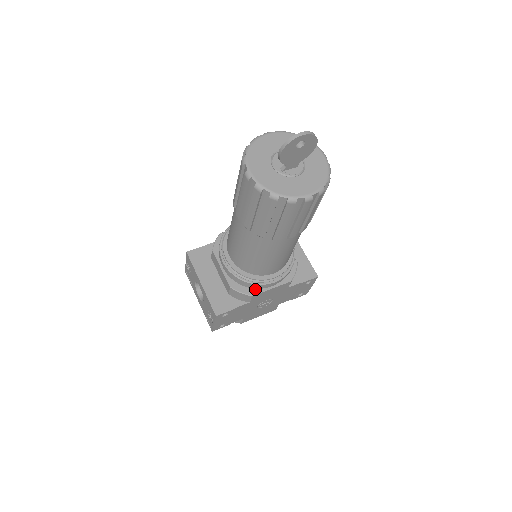
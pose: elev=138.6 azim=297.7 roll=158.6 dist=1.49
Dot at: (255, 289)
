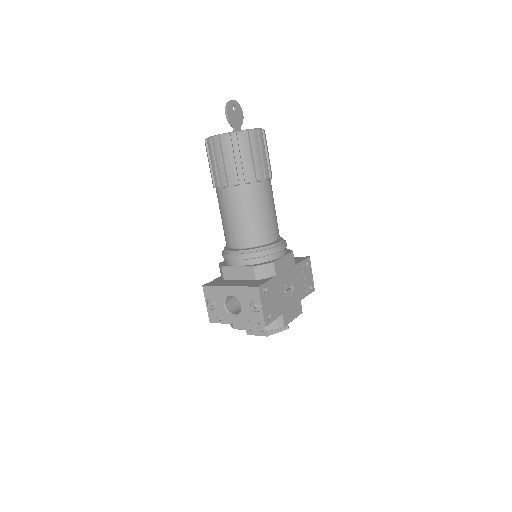
Dot at: (272, 260)
